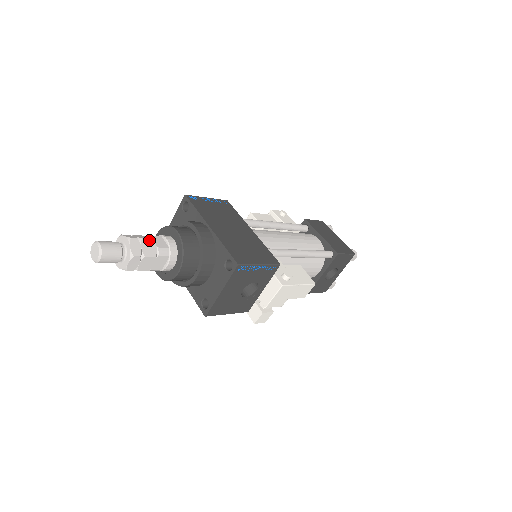
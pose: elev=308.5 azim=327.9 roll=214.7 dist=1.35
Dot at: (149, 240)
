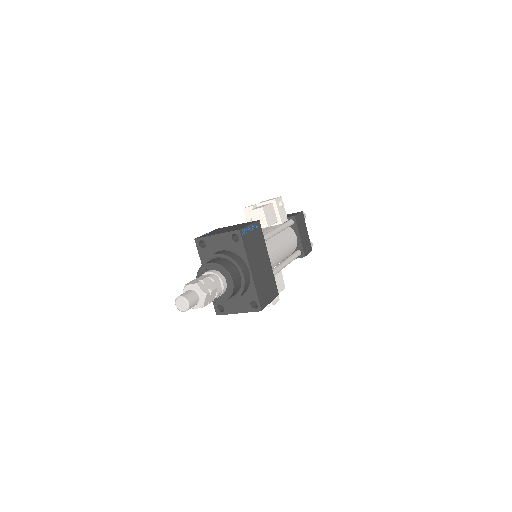
Dot at: (215, 290)
